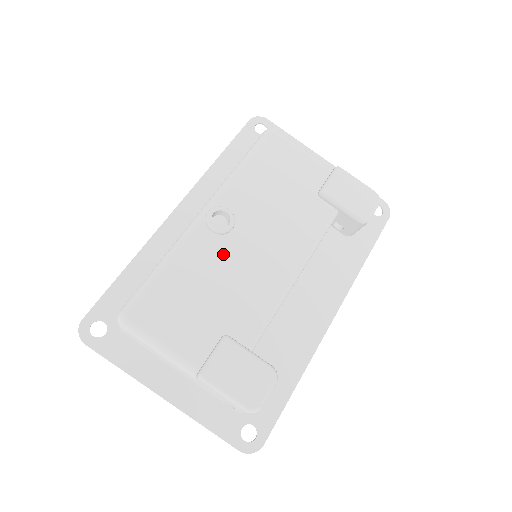
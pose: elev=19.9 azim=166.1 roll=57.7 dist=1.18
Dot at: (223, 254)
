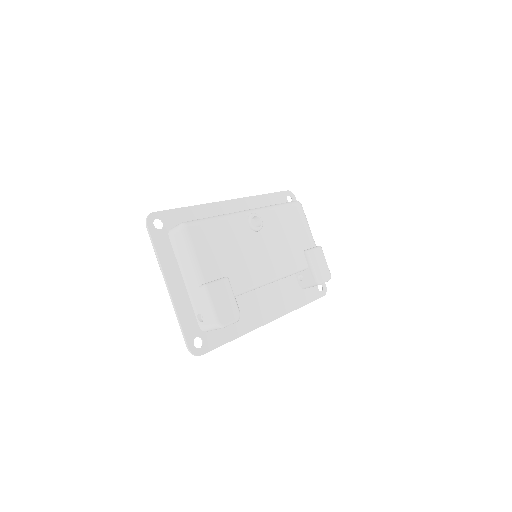
Dot at: (247, 239)
